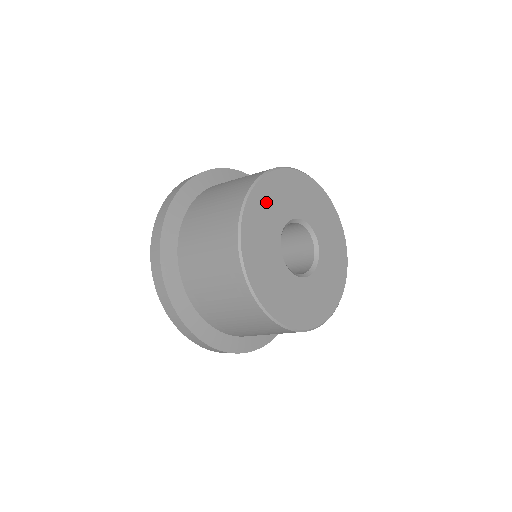
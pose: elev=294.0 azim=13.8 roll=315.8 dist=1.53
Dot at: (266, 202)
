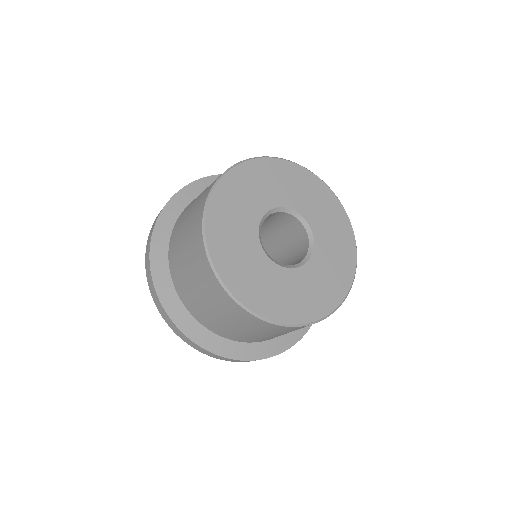
Dot at: (232, 255)
